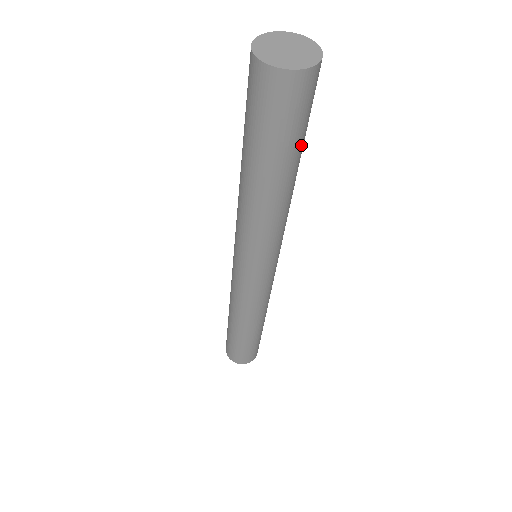
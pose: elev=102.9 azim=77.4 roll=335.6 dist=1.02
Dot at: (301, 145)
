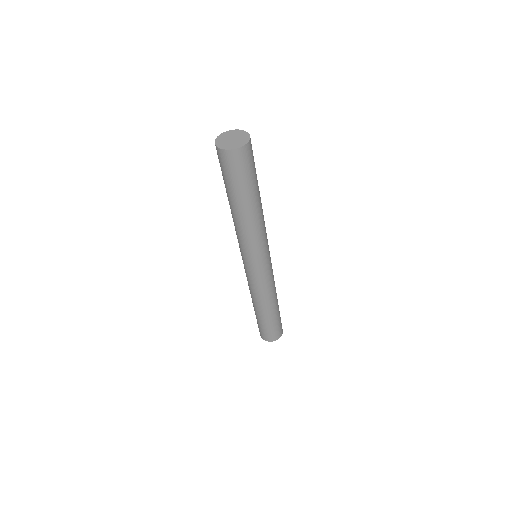
Dot at: (245, 189)
